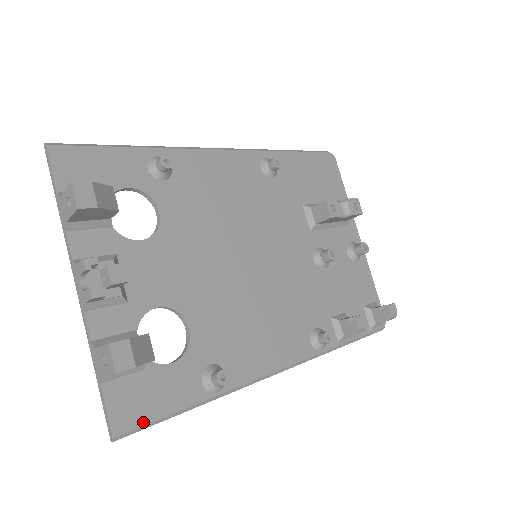
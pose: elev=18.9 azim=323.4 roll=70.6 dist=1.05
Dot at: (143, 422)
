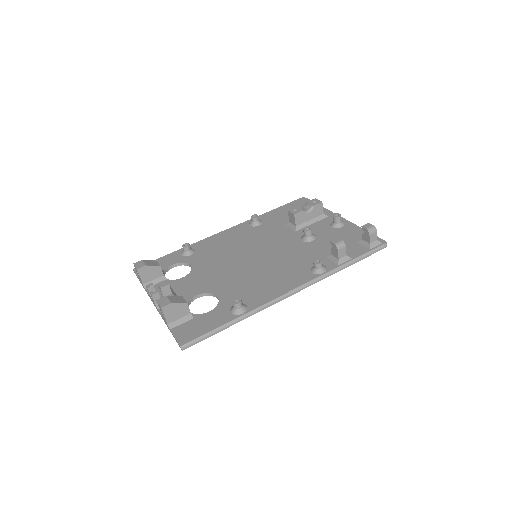
Dot at: (197, 337)
